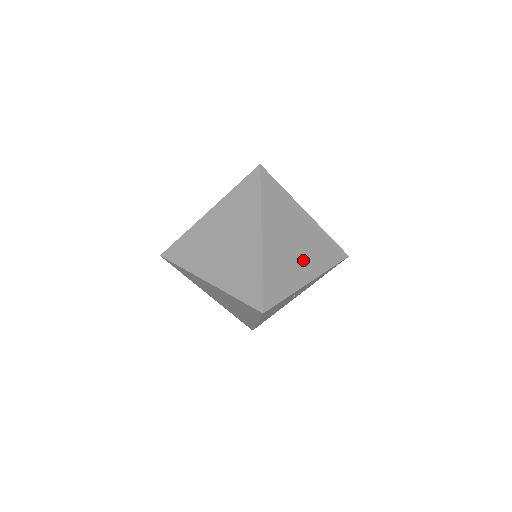
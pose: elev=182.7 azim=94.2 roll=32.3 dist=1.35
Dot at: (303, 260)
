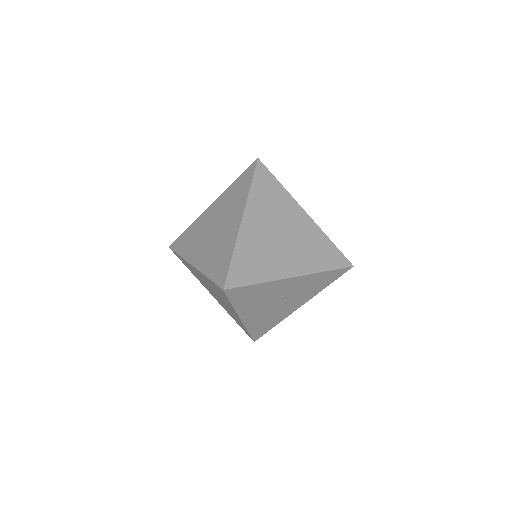
Dot at: (289, 254)
